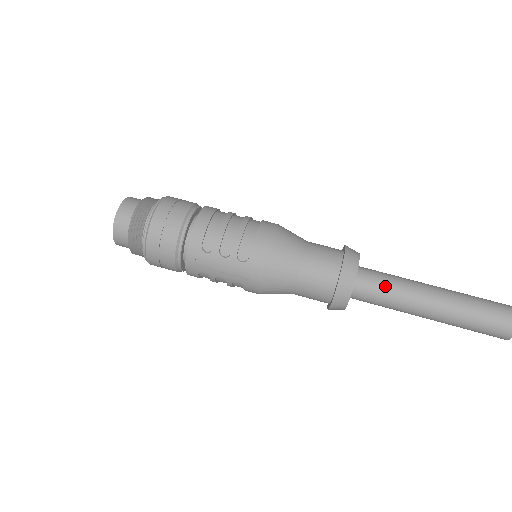
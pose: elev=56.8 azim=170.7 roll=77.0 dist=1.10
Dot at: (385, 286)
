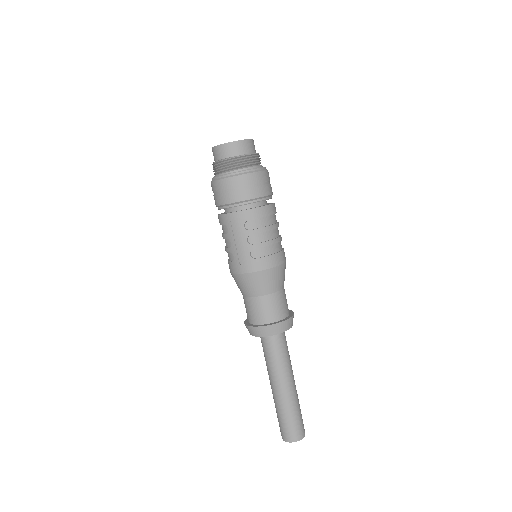
Dot at: (280, 353)
